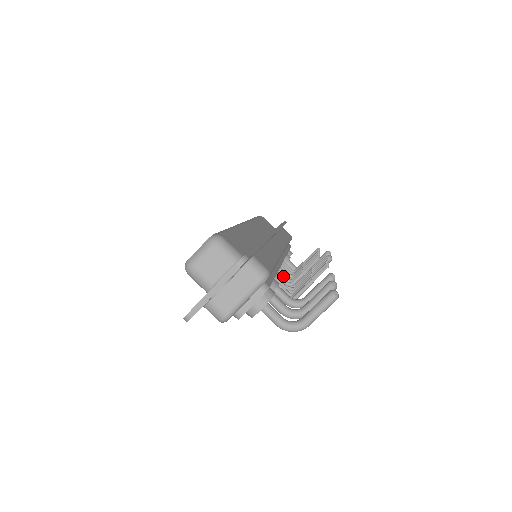
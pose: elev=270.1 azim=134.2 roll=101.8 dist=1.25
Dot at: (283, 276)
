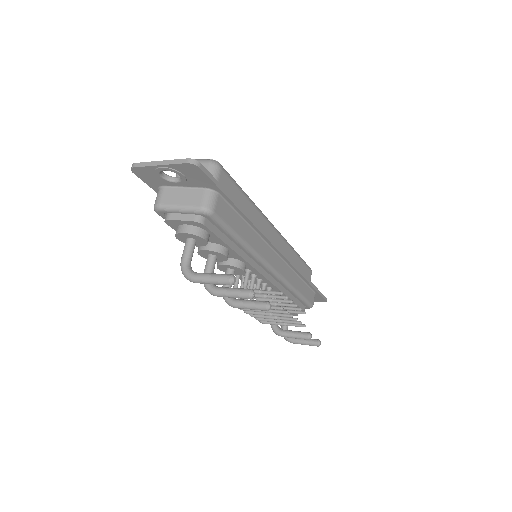
Dot at: (252, 284)
